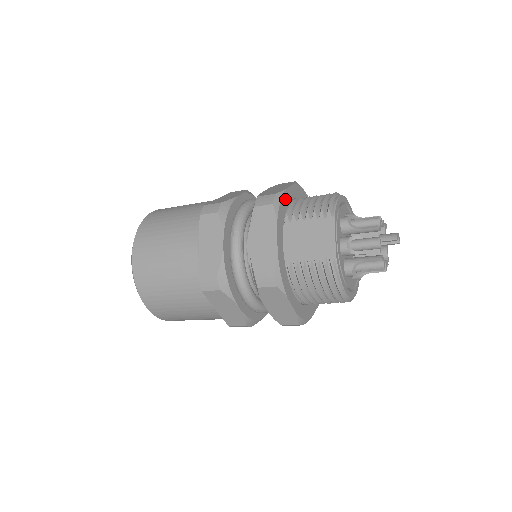
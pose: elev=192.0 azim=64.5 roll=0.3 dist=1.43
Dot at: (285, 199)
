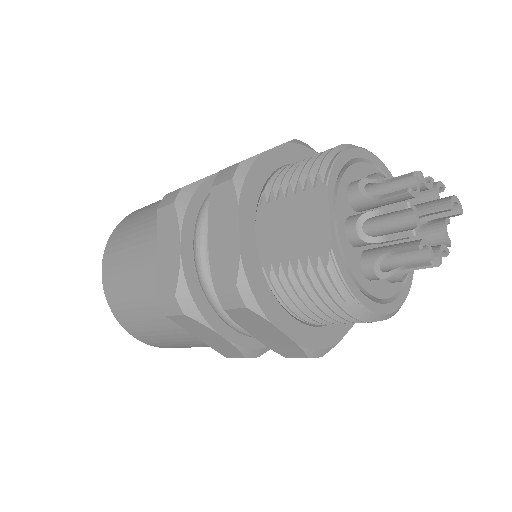
Dot at: (261, 168)
